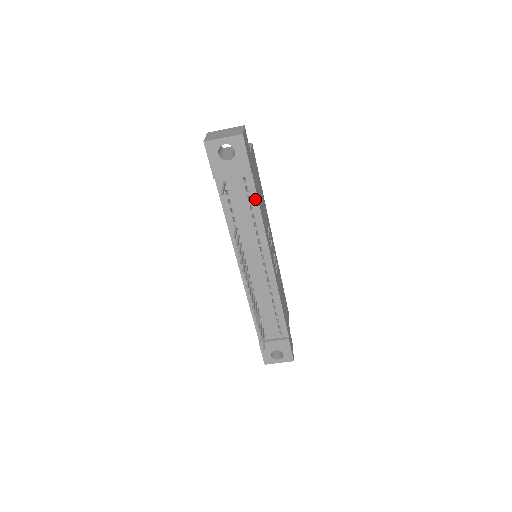
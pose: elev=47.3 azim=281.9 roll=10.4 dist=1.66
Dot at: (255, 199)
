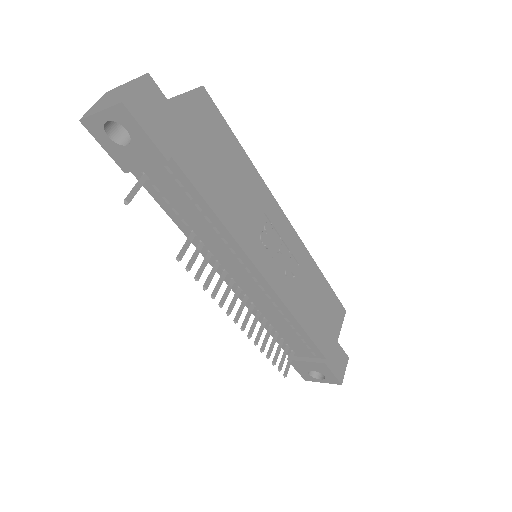
Dot at: (198, 197)
